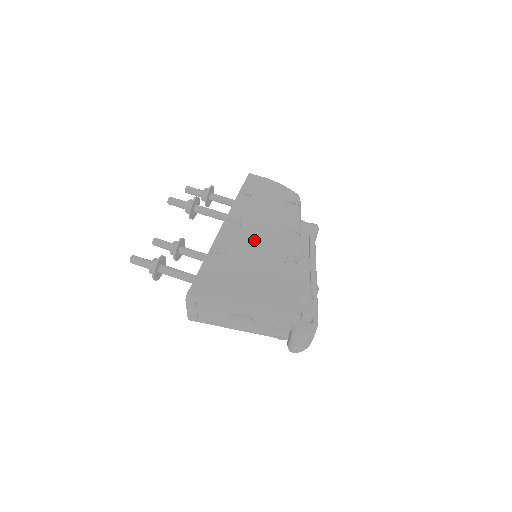
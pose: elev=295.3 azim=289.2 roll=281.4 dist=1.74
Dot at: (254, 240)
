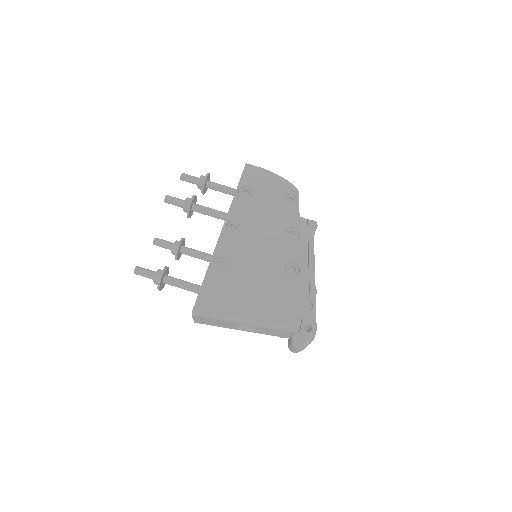
Dot at: (254, 246)
